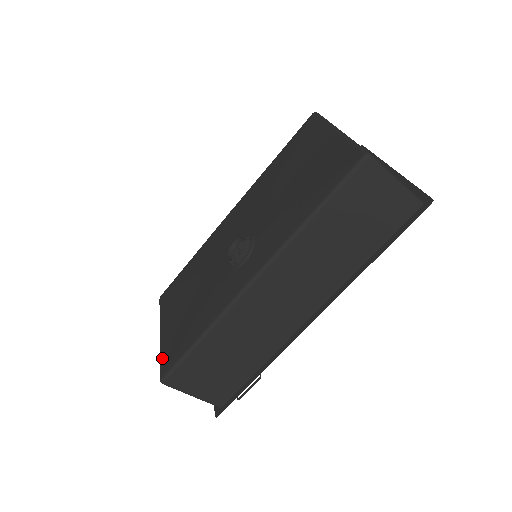
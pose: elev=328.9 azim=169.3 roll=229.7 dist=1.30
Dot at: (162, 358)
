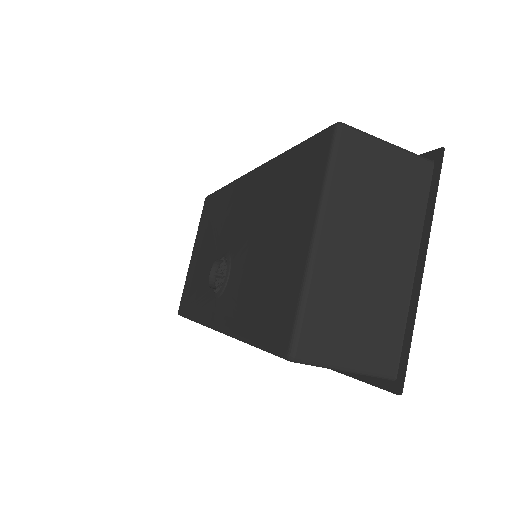
Dot at: (183, 291)
